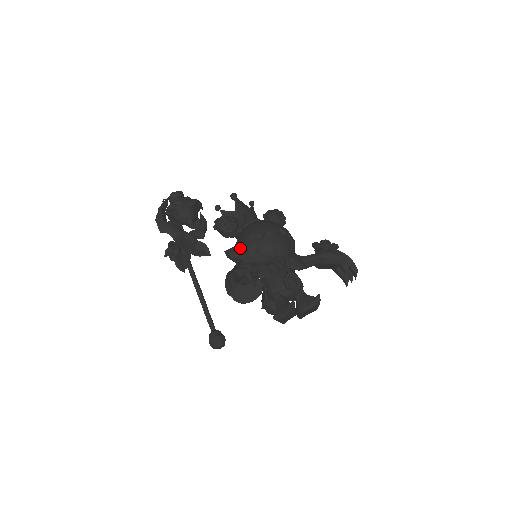
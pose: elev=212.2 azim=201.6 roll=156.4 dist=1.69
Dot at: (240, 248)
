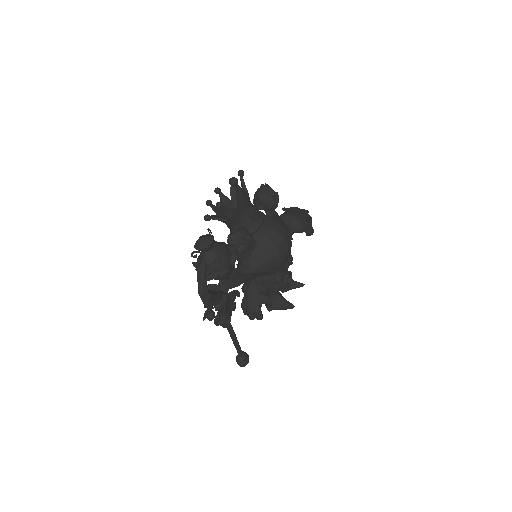
Dot at: (258, 271)
